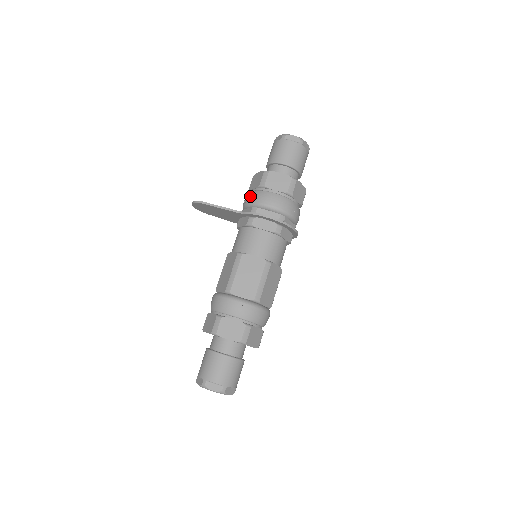
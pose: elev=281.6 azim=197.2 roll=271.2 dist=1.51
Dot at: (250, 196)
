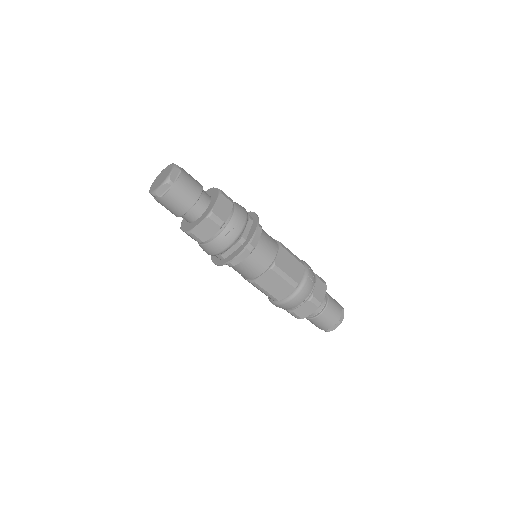
Dot at: occluded
